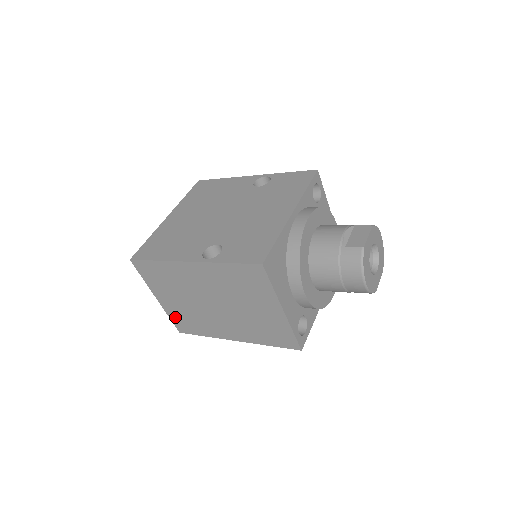
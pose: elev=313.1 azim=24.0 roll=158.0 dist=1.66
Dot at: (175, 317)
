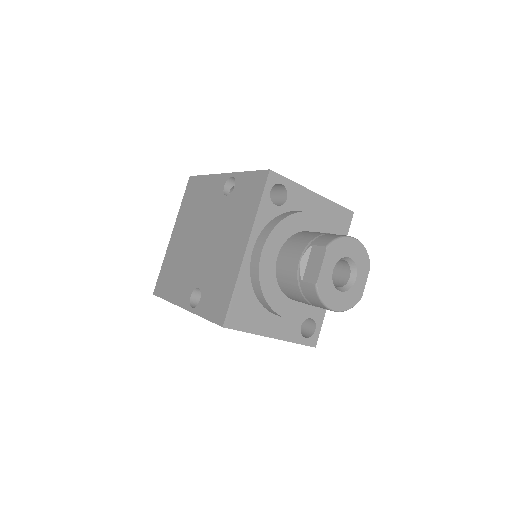
Dot at: occluded
